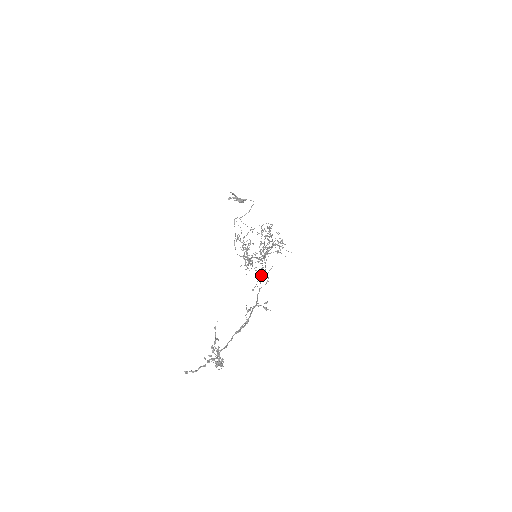
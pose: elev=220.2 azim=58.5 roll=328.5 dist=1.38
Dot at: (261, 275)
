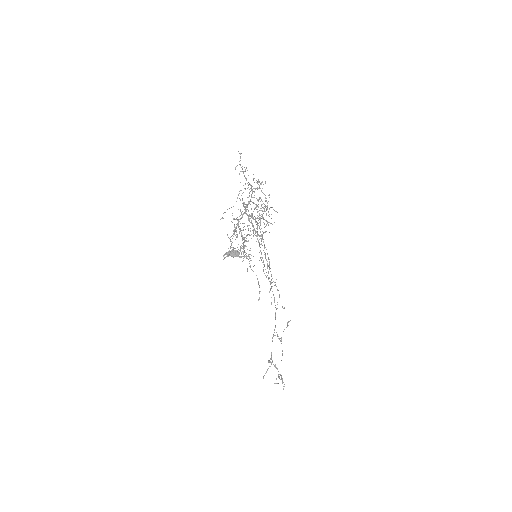
Dot at: occluded
